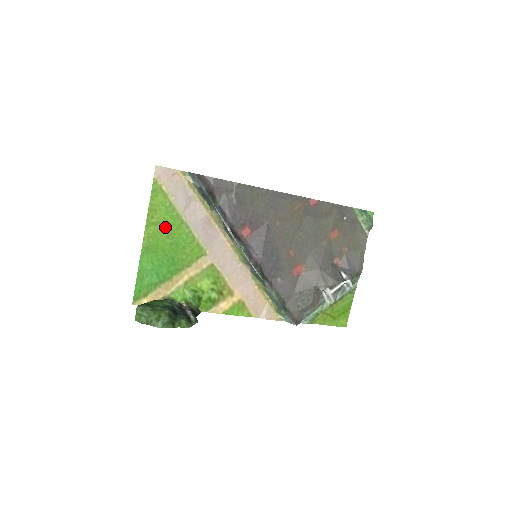
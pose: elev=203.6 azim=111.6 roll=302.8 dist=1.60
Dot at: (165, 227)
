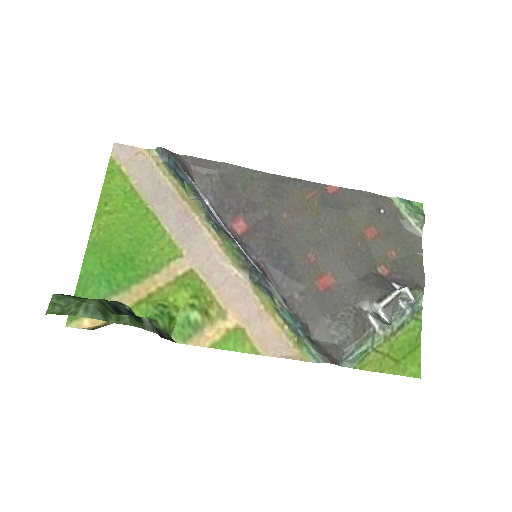
Dot at: (123, 217)
